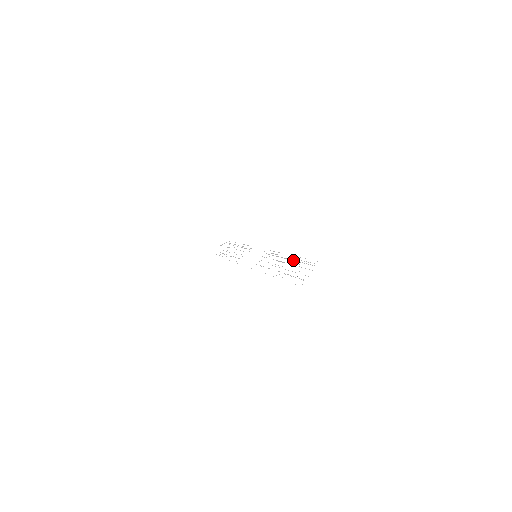
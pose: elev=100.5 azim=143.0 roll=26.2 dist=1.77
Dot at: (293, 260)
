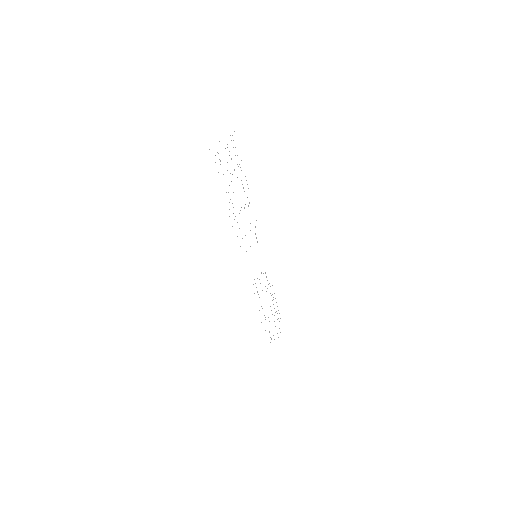
Dot at: occluded
